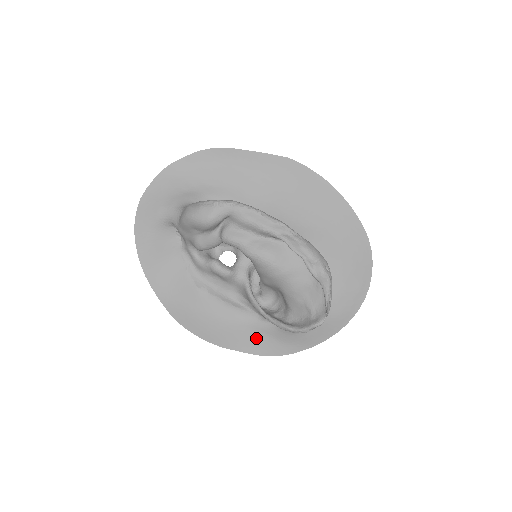
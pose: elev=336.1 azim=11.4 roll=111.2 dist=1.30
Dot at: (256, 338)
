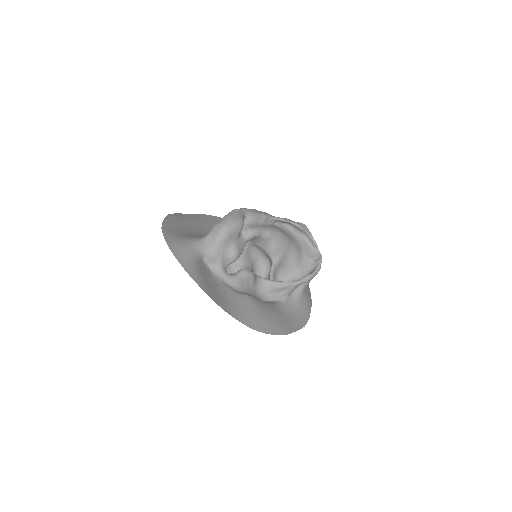
Dot at: (292, 317)
